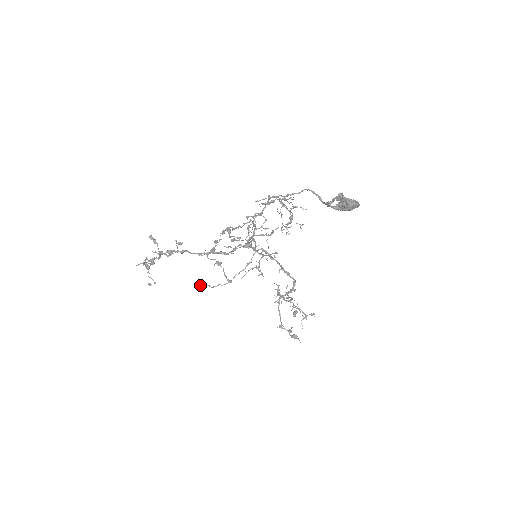
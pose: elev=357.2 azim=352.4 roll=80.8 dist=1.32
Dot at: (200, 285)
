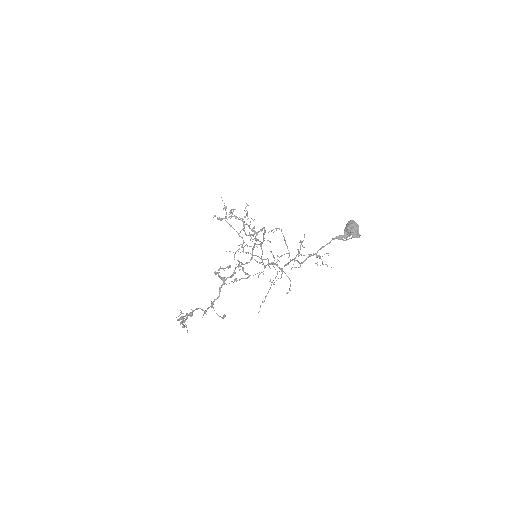
Dot at: occluded
